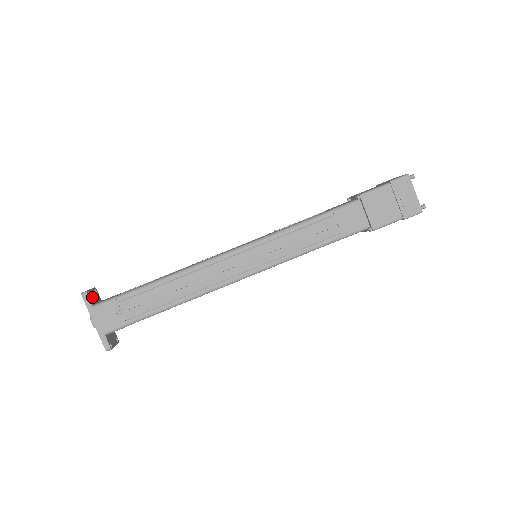
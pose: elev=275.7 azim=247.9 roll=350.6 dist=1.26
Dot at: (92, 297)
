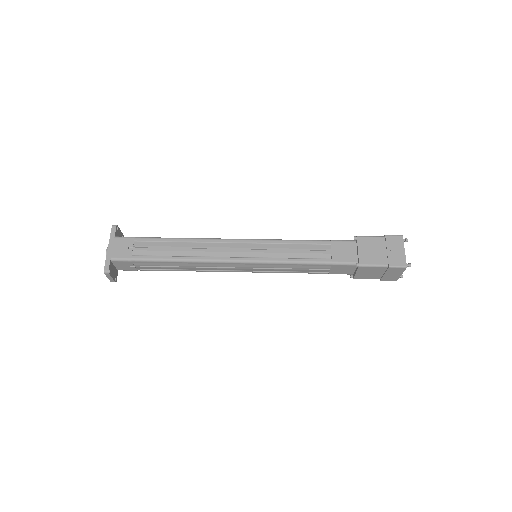
Dot at: (118, 234)
